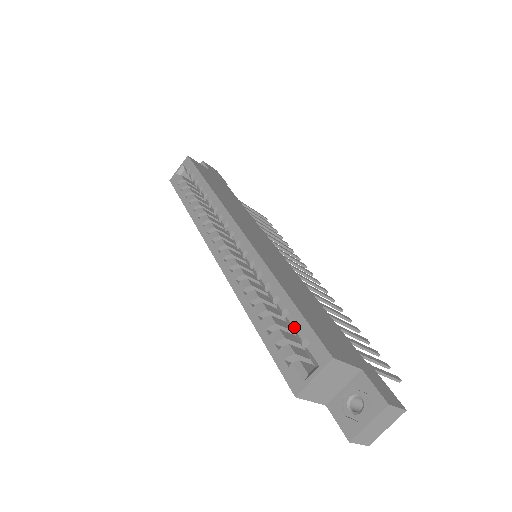
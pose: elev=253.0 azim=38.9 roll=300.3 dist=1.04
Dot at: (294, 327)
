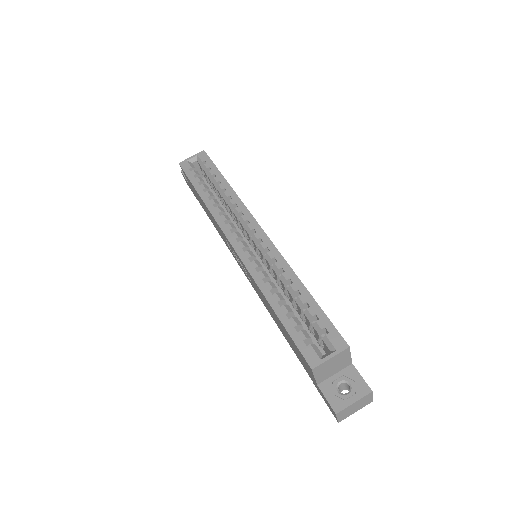
Dot at: (312, 318)
